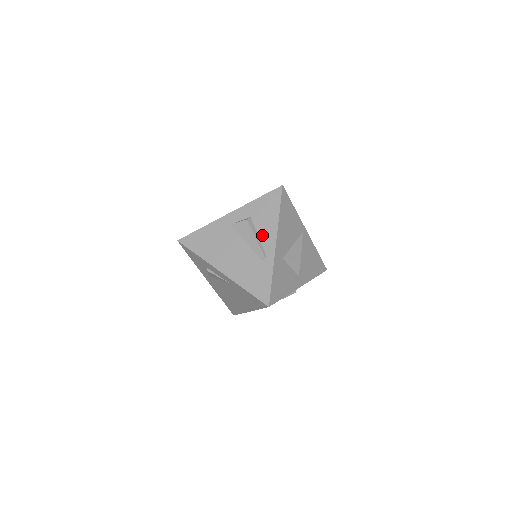
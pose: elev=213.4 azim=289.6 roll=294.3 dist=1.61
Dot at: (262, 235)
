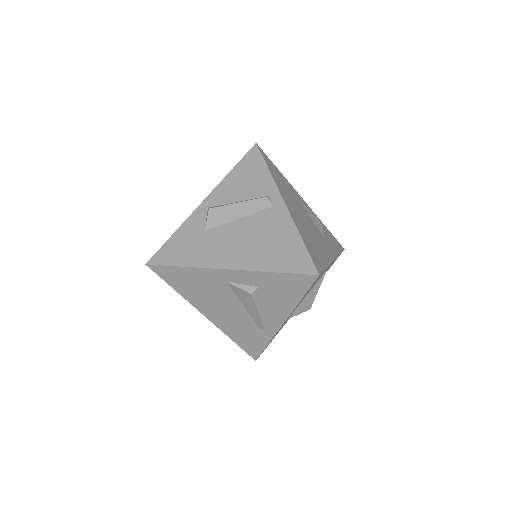
Dot at: (268, 310)
